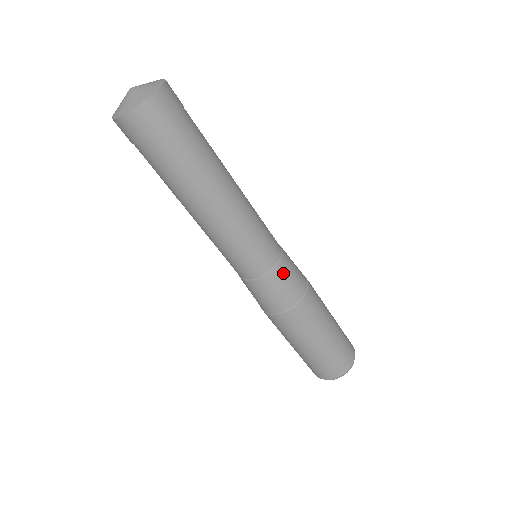
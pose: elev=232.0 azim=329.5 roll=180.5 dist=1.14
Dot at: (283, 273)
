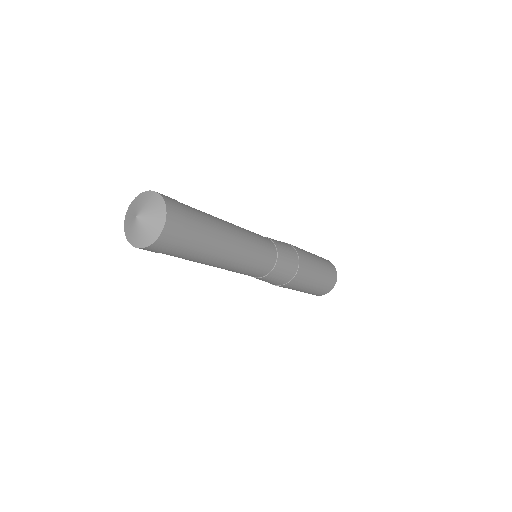
Dot at: (282, 252)
